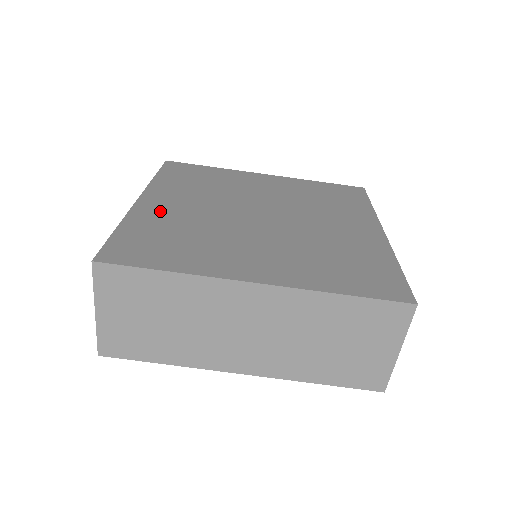
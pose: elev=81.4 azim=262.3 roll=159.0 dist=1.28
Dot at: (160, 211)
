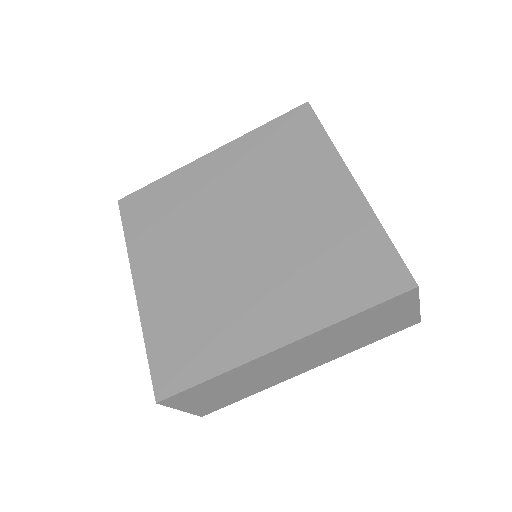
Dot at: (161, 295)
